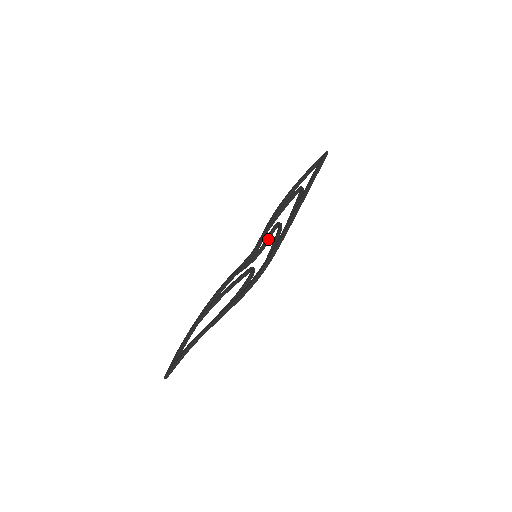
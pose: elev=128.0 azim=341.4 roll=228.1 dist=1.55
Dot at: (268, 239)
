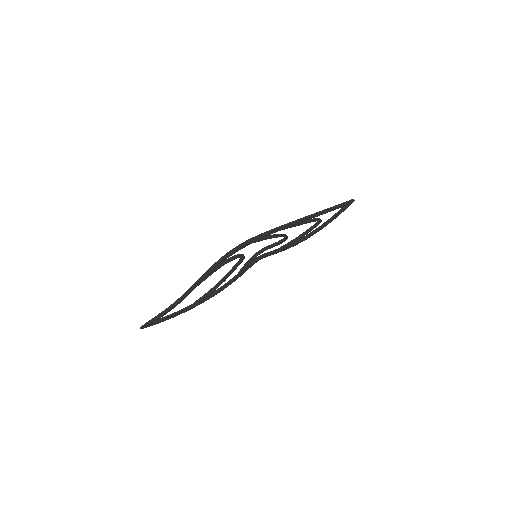
Dot at: (271, 245)
